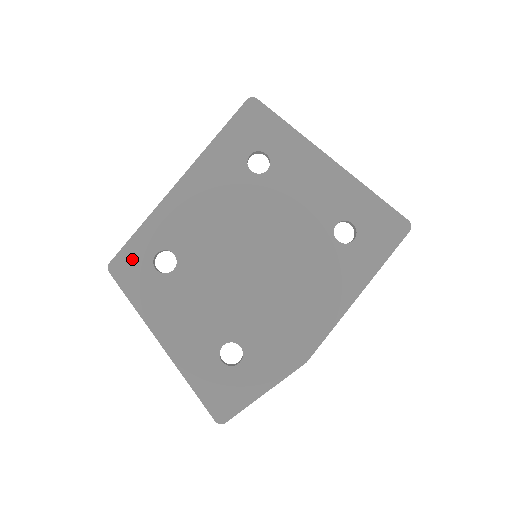
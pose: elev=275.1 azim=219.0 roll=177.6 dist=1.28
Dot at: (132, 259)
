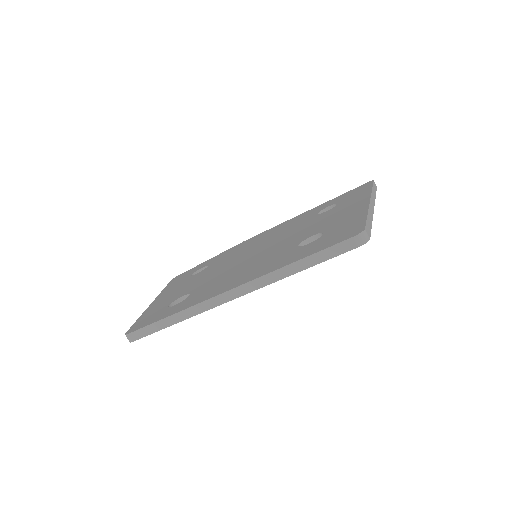
Dot at: occluded
